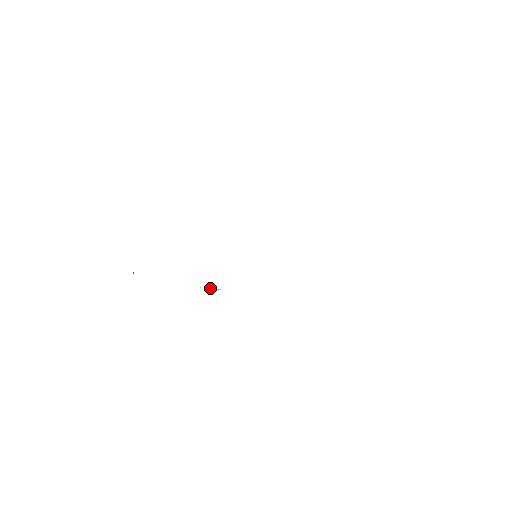
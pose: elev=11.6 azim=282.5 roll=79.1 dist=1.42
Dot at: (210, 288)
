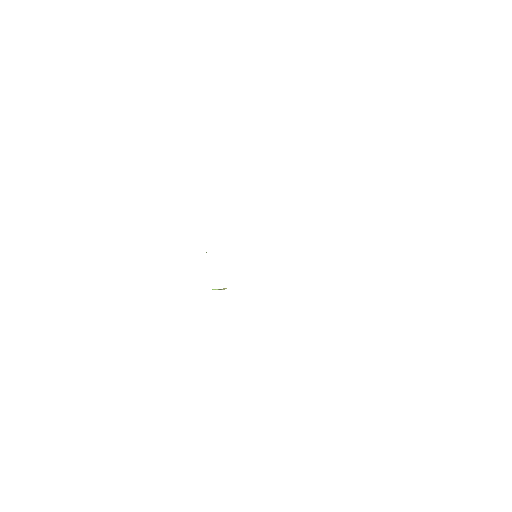
Dot at: (218, 289)
